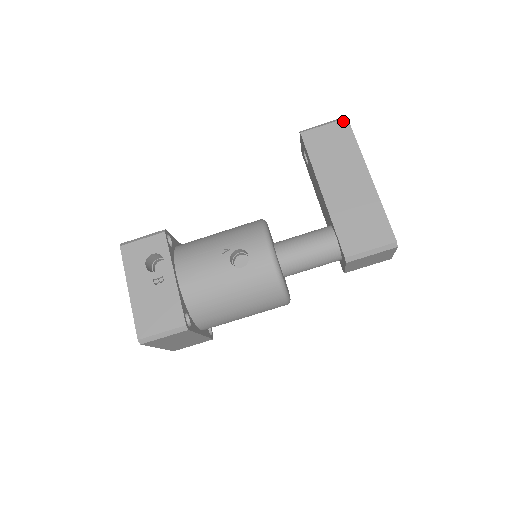
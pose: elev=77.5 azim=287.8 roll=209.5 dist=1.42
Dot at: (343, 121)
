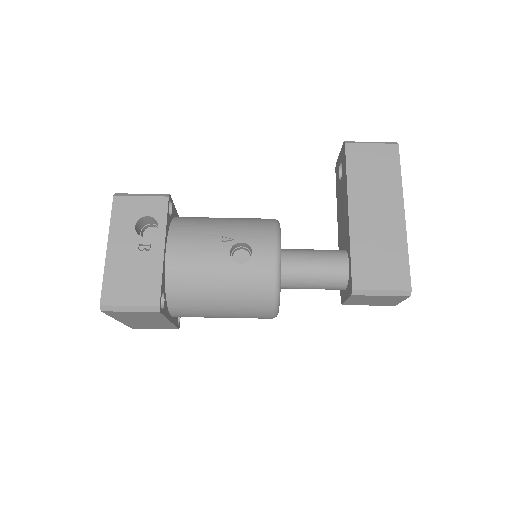
Dot at: (393, 146)
